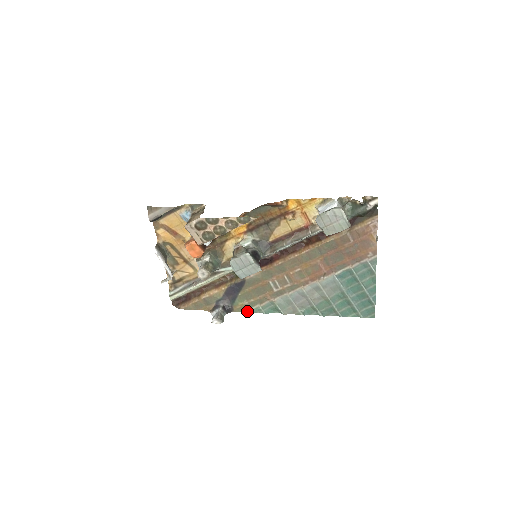
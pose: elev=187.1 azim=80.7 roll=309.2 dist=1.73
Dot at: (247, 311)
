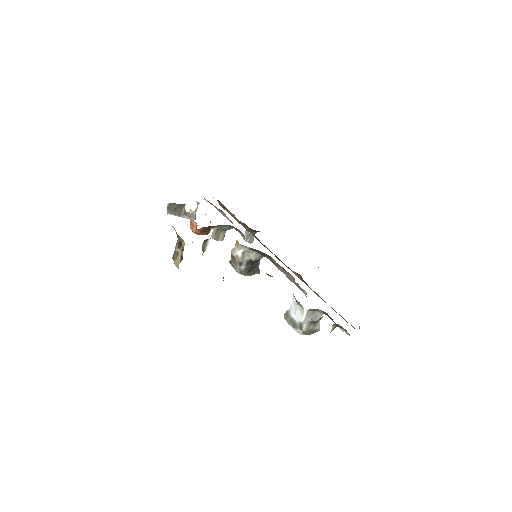
Dot at: occluded
